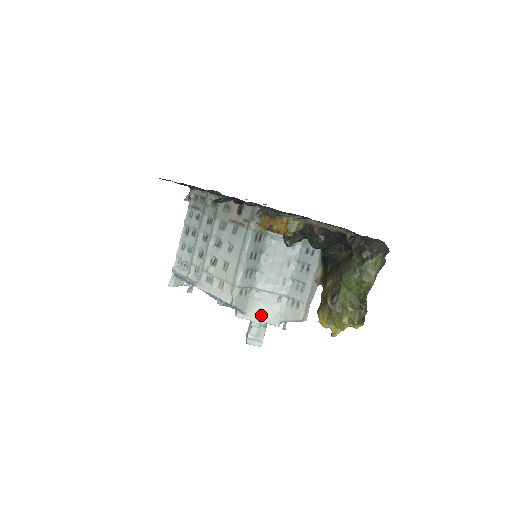
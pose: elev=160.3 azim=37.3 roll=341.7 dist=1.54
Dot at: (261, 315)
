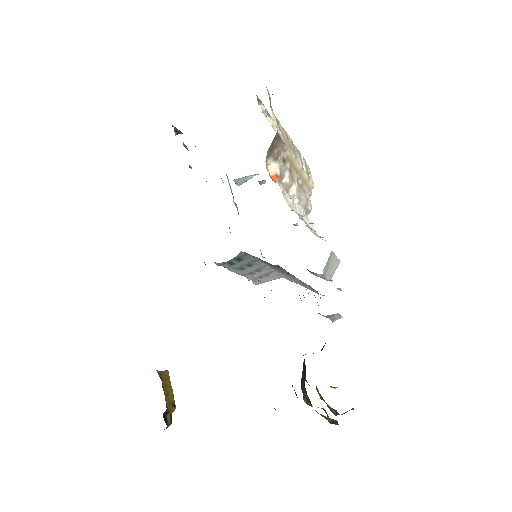
Dot at: (300, 284)
